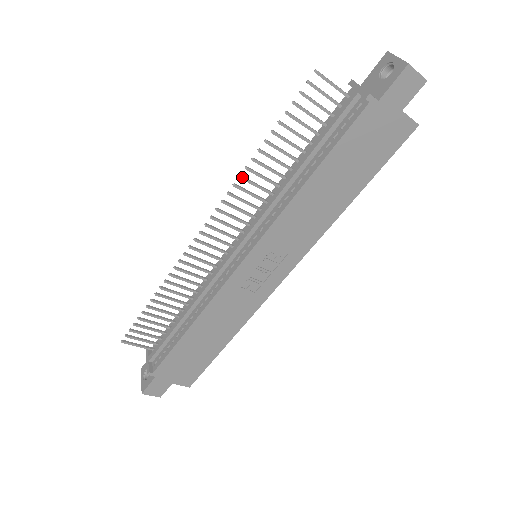
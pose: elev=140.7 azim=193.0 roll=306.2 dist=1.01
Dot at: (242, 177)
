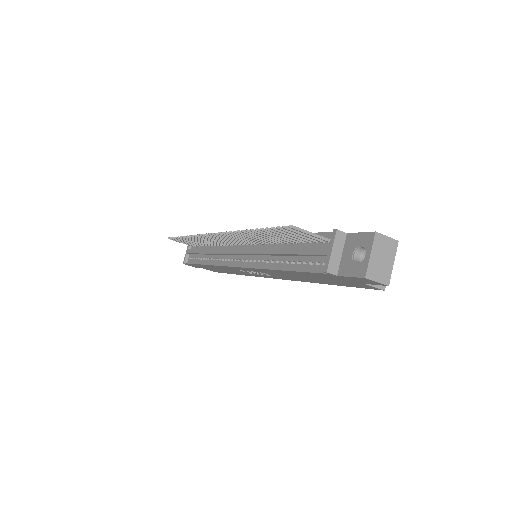
Dot at: (235, 233)
